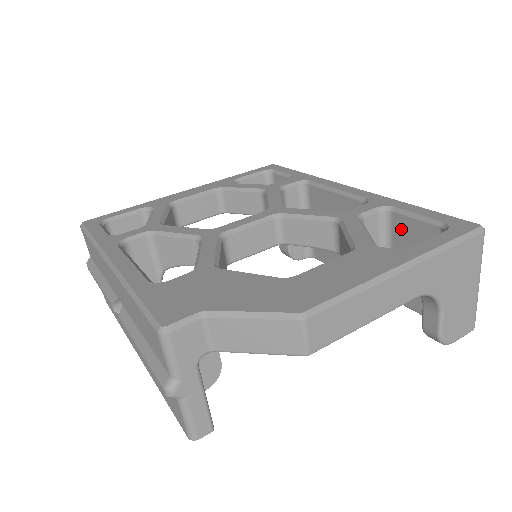
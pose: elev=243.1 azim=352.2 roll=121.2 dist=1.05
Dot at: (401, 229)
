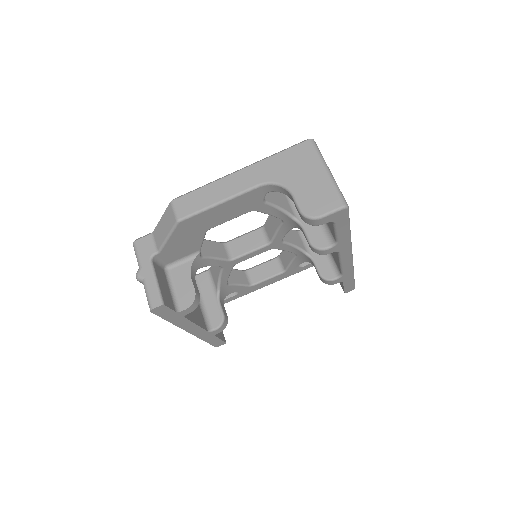
Dot at: occluded
